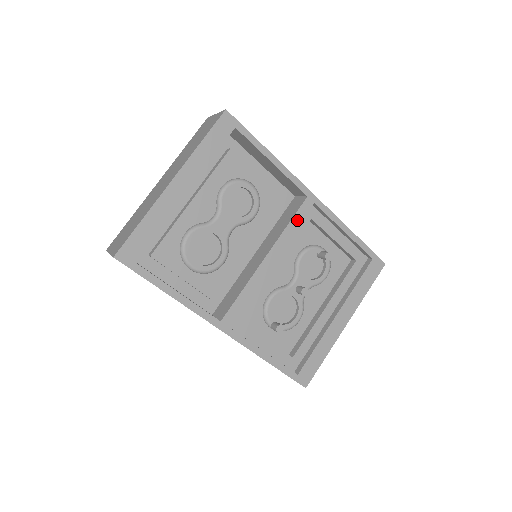
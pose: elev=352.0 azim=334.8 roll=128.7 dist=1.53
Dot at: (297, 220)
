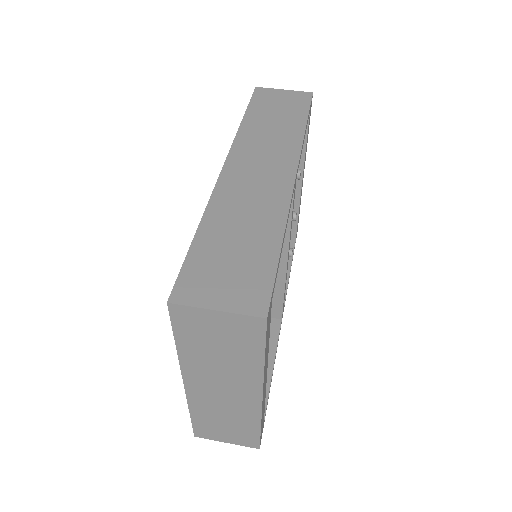
Dot at: occluded
